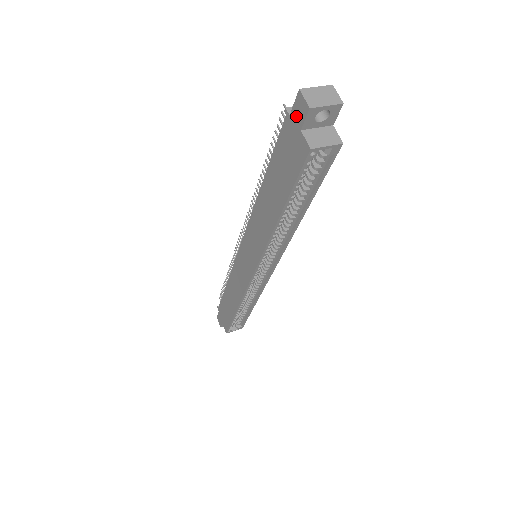
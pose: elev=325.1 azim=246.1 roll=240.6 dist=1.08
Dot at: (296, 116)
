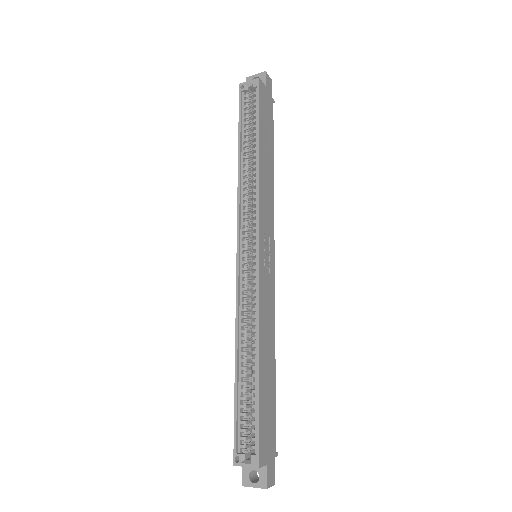
Dot at: occluded
